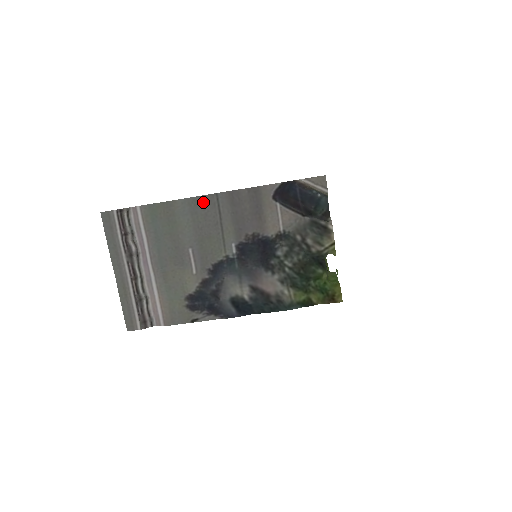
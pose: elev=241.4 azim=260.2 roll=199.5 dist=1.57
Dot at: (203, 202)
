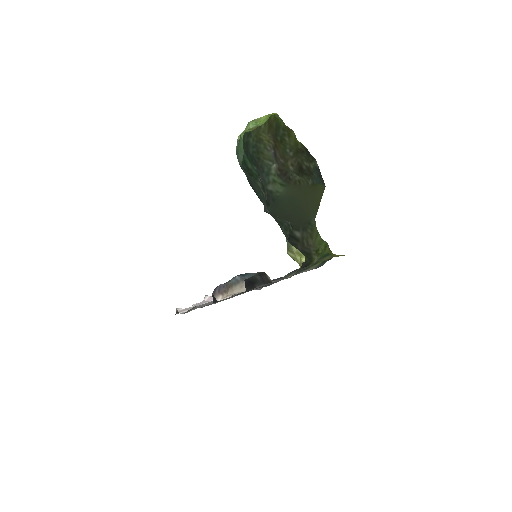
Dot at: occluded
